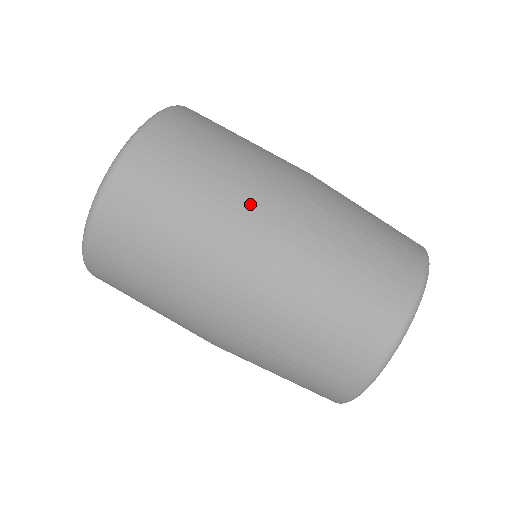
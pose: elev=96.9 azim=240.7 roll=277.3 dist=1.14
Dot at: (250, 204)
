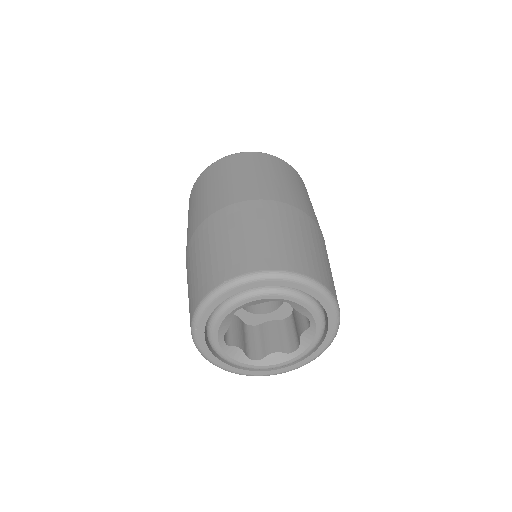
Dot at: (248, 189)
